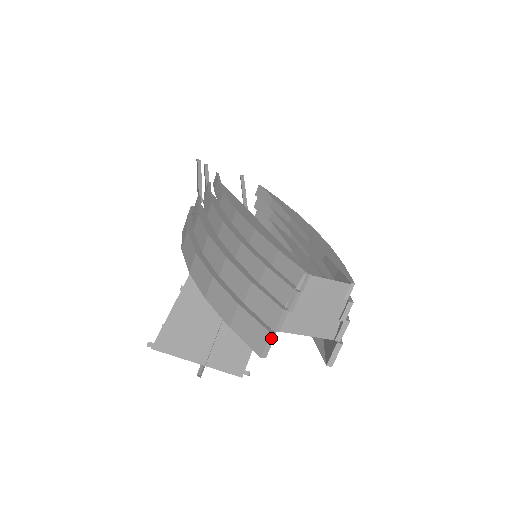
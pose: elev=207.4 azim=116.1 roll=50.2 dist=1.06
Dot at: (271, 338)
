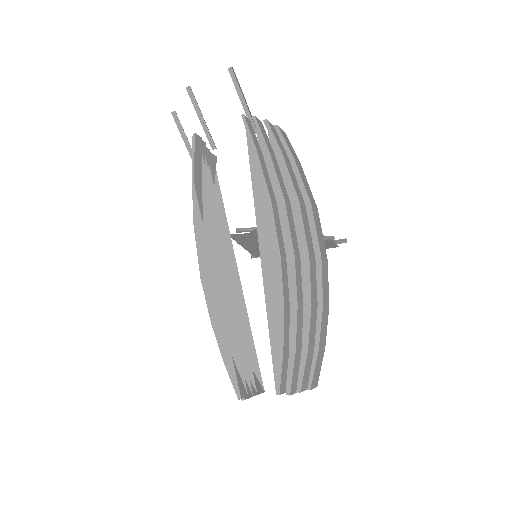
Dot at: (255, 395)
